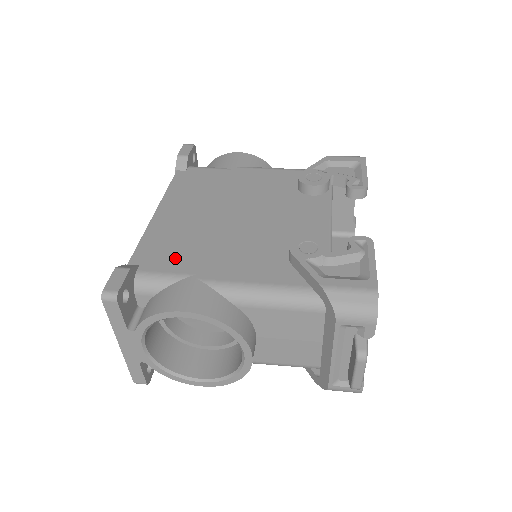
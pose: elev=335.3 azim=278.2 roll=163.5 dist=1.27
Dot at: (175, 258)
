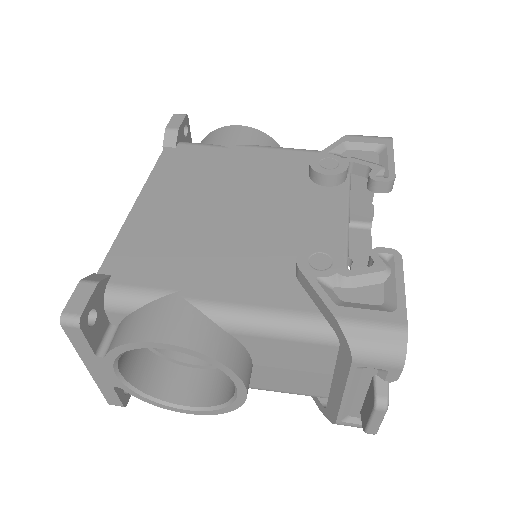
Dot at: (156, 267)
